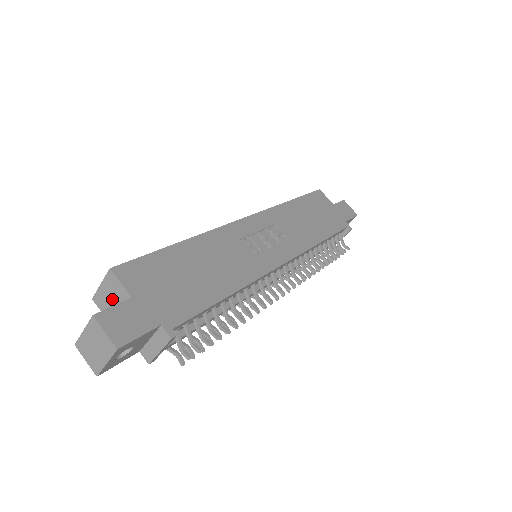
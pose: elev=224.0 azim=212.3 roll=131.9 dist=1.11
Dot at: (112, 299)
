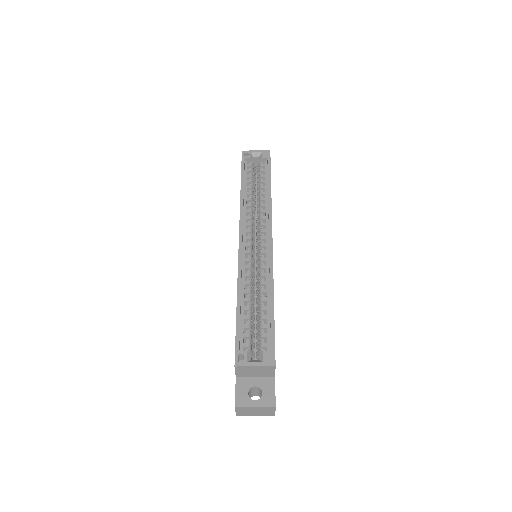
Dot at: (256, 372)
